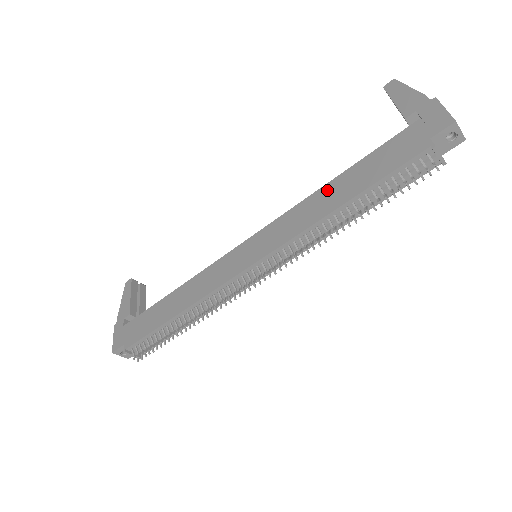
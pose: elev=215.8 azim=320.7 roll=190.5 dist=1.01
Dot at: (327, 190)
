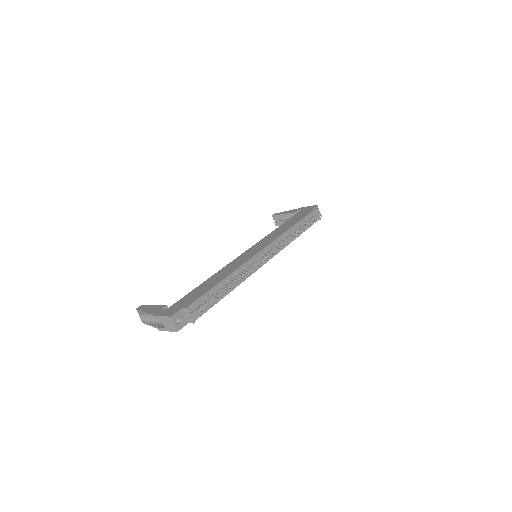
Dot at: (280, 228)
